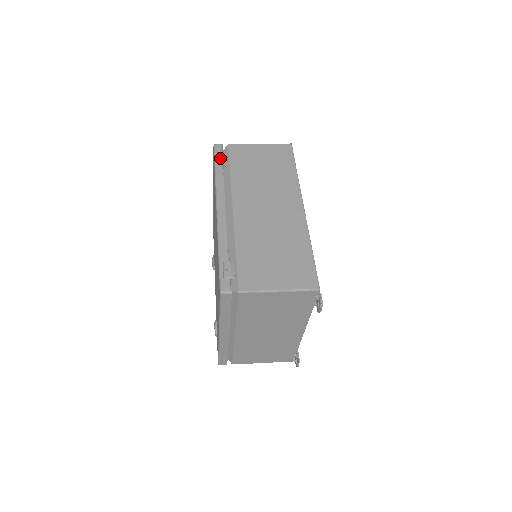
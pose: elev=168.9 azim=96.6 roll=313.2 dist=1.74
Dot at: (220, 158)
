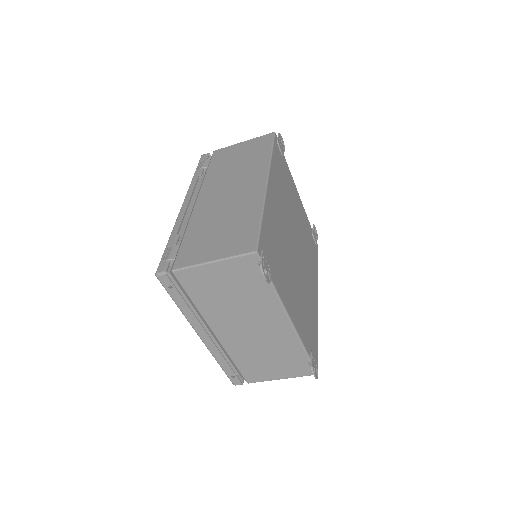
Dot at: (202, 164)
